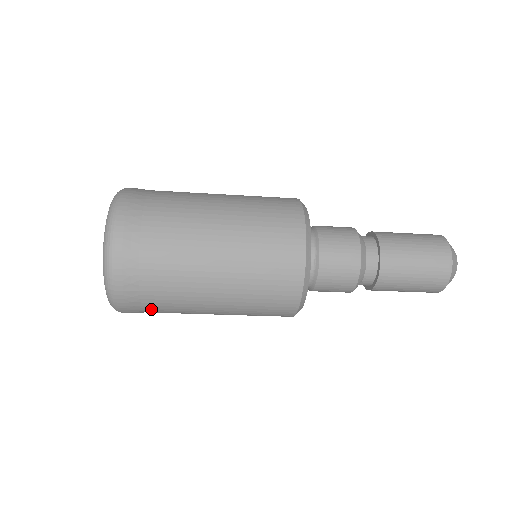
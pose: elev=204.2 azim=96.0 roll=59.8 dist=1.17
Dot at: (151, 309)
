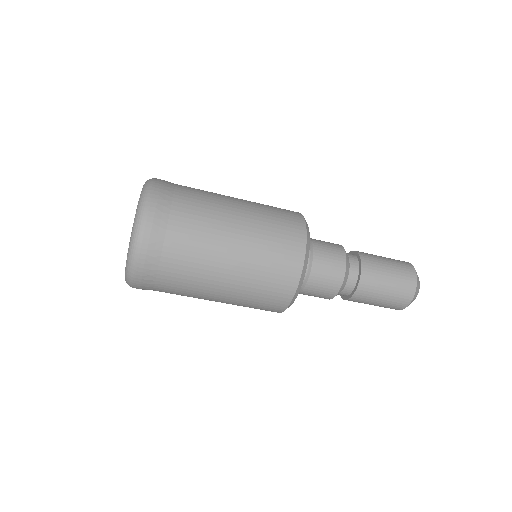
Dot at: (161, 291)
